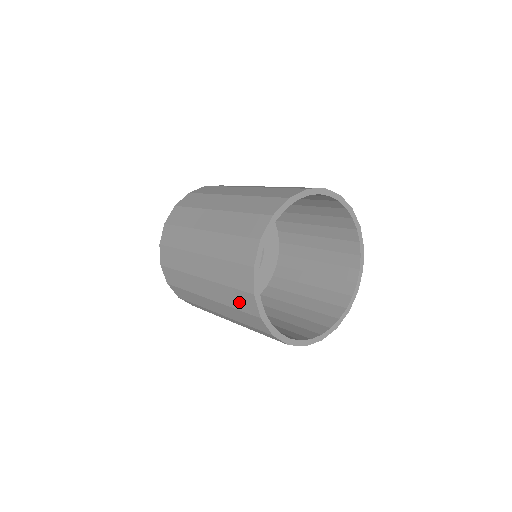
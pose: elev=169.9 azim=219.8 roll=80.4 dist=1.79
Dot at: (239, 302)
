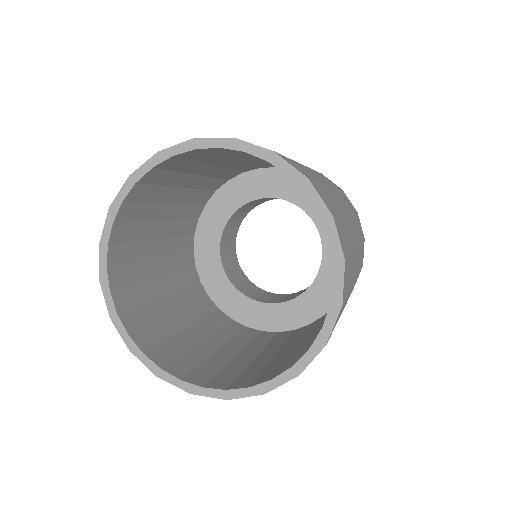
Dot at: occluded
